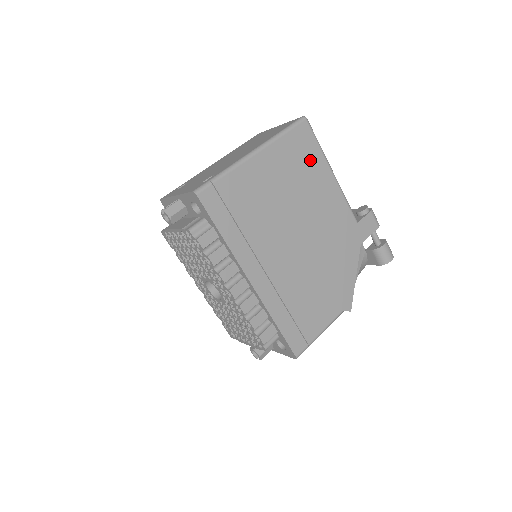
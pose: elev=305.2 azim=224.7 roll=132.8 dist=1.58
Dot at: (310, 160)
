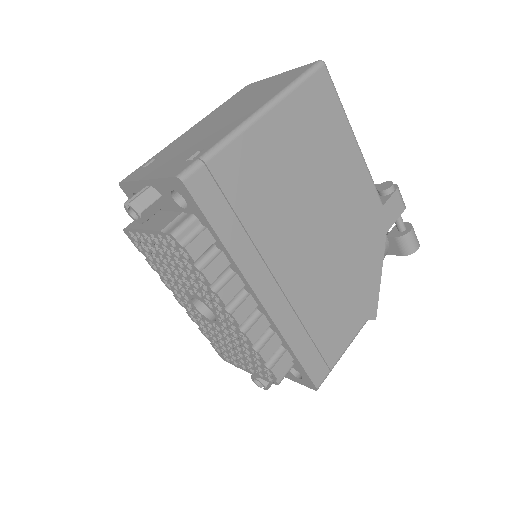
Dot at: (330, 123)
